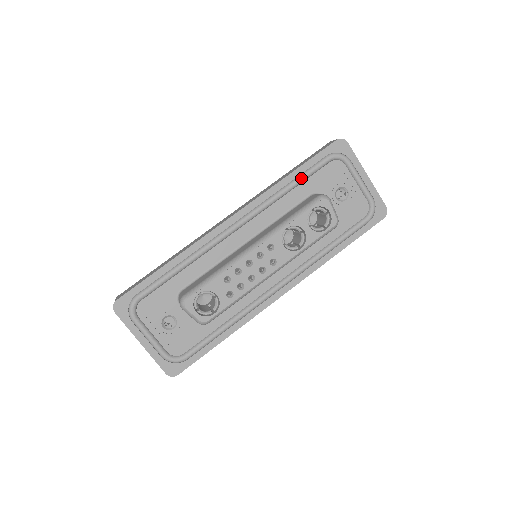
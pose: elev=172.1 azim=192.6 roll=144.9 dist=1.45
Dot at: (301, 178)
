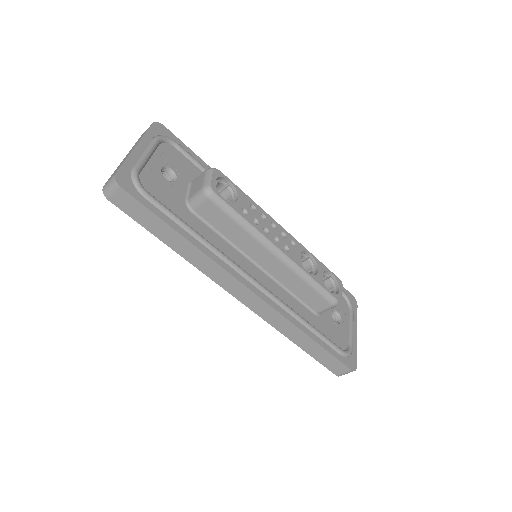
Dot at: occluded
